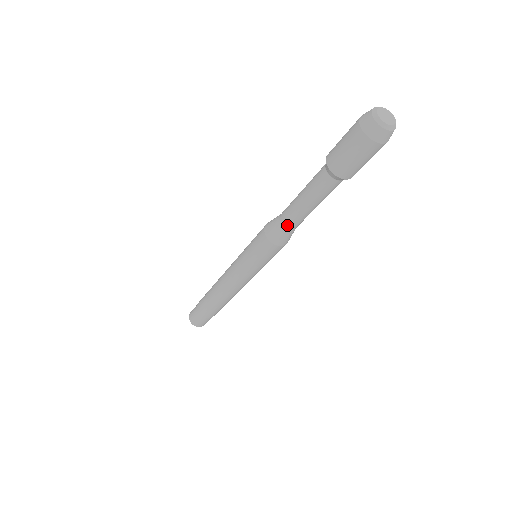
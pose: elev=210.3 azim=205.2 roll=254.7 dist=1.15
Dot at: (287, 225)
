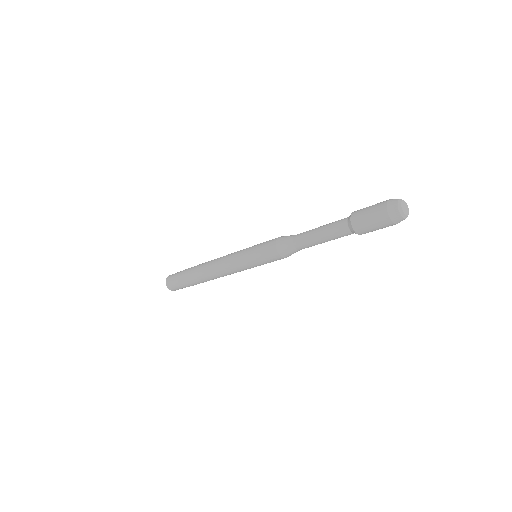
Dot at: (295, 240)
